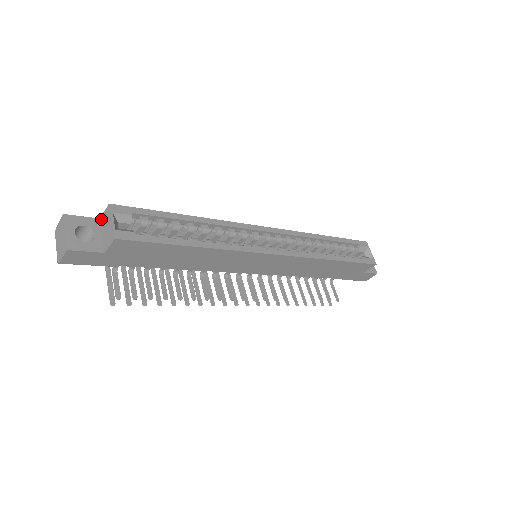
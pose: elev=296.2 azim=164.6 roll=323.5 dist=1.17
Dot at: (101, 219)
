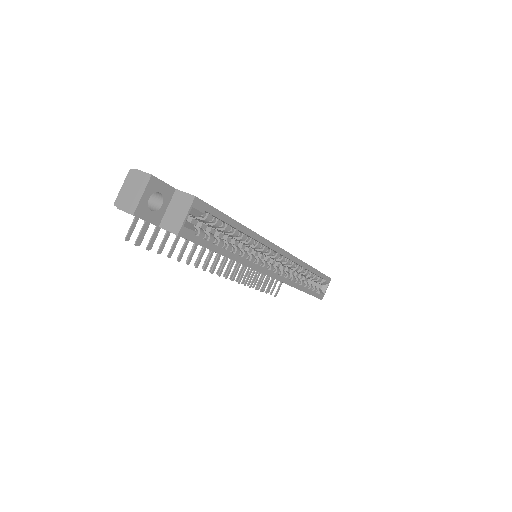
Dot at: (177, 193)
